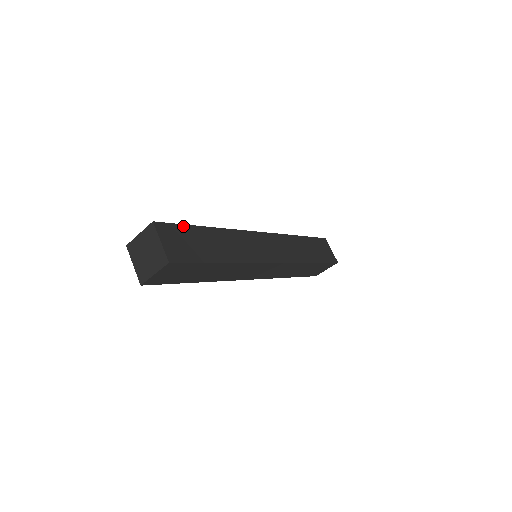
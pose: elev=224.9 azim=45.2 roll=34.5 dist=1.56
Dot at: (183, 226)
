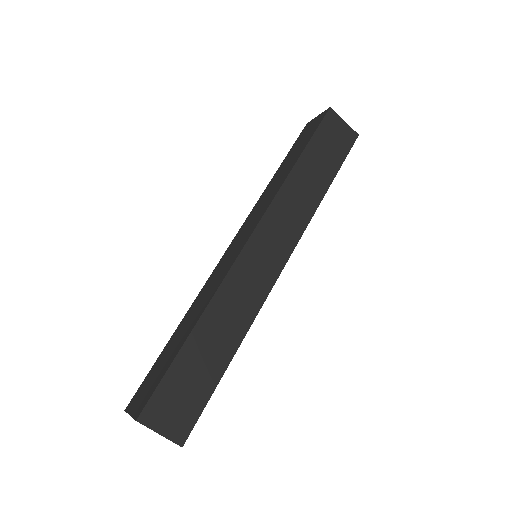
Dot at: (166, 377)
